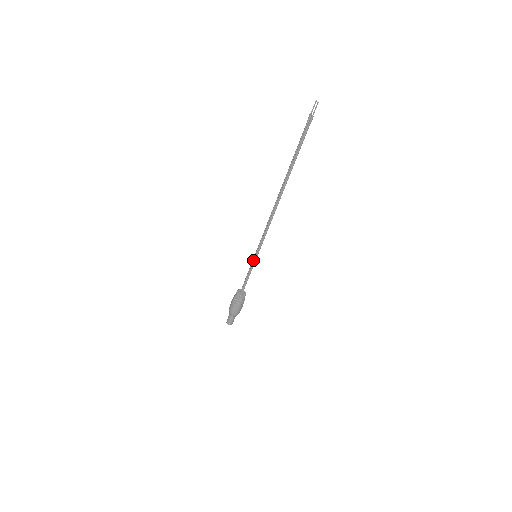
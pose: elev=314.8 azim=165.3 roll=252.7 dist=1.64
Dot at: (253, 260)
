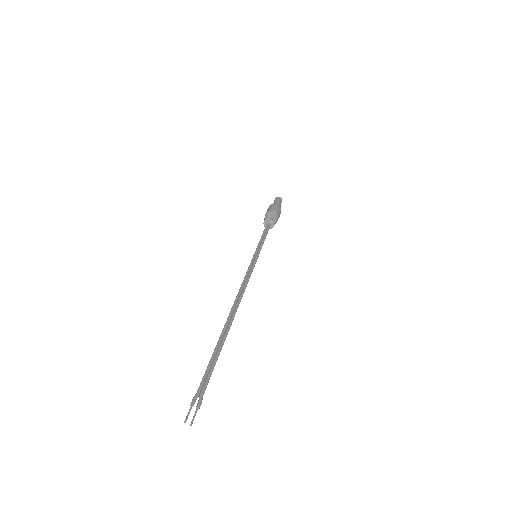
Dot at: (256, 253)
